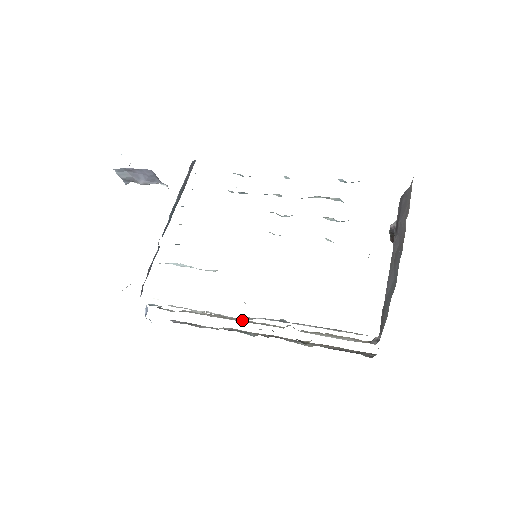
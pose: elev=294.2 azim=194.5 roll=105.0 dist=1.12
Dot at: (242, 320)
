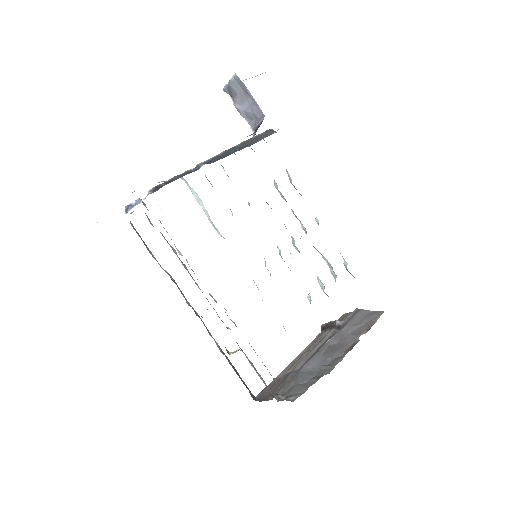
Dot at: occluded
